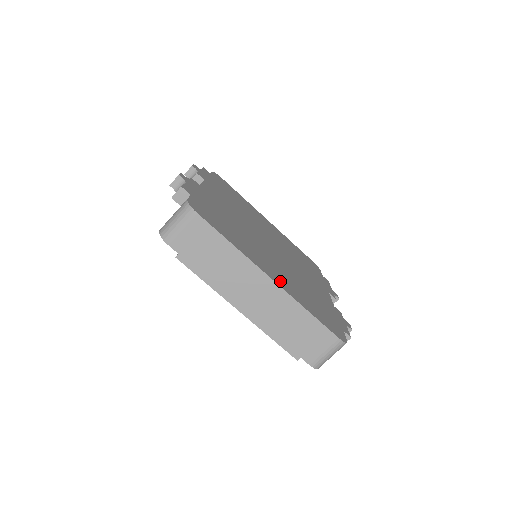
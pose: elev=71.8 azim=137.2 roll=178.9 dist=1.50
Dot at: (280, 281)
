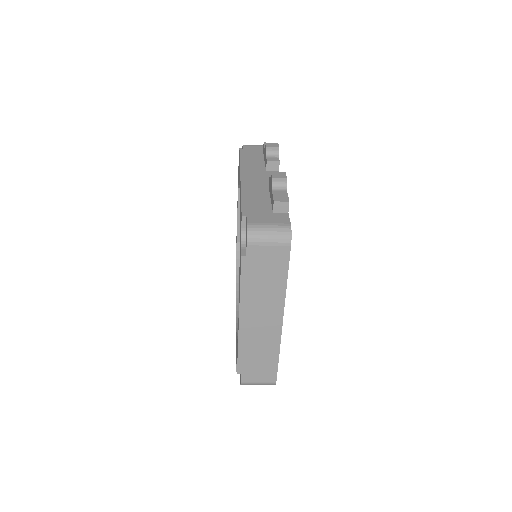
Dot at: occluded
